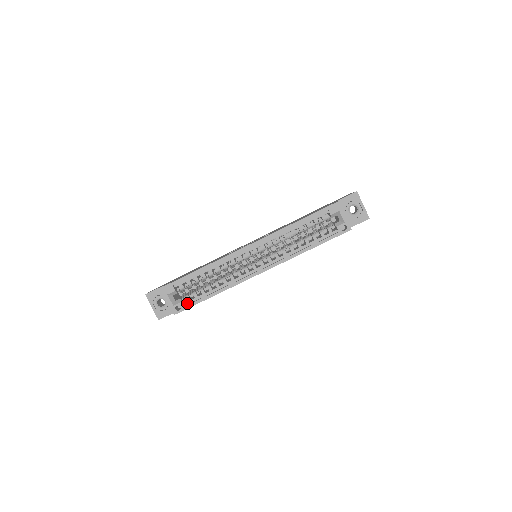
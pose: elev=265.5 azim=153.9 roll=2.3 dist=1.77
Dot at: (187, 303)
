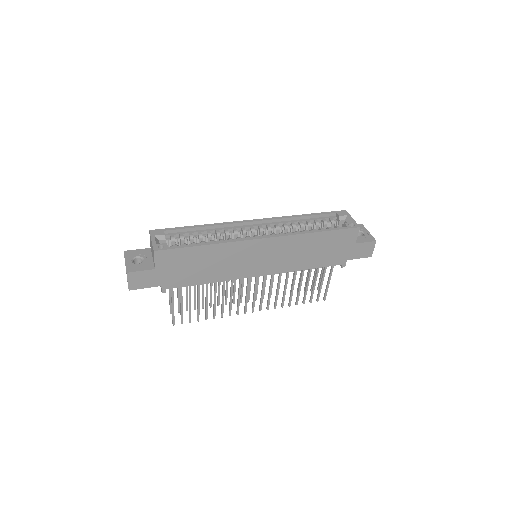
Dot at: occluded
